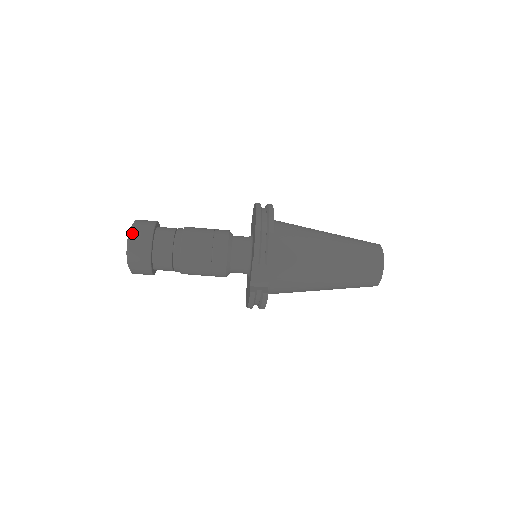
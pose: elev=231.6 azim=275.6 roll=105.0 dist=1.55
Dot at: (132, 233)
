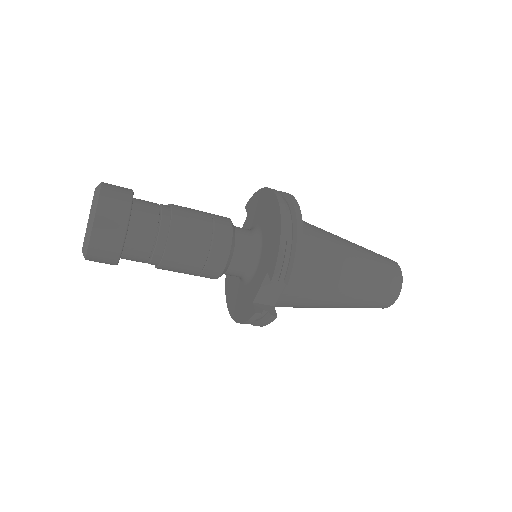
Dot at: (99, 207)
